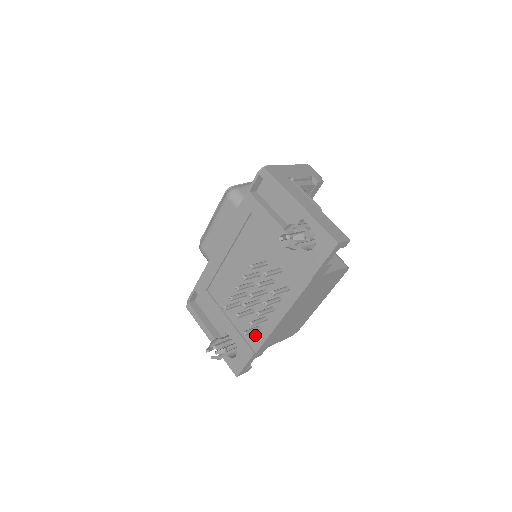
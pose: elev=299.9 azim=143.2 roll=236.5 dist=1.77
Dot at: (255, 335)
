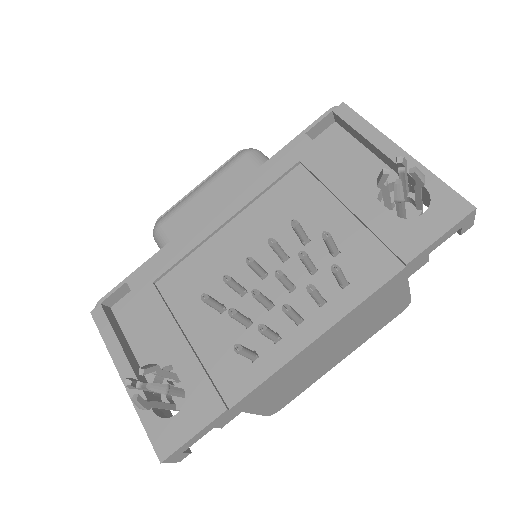
Dot at: (239, 371)
